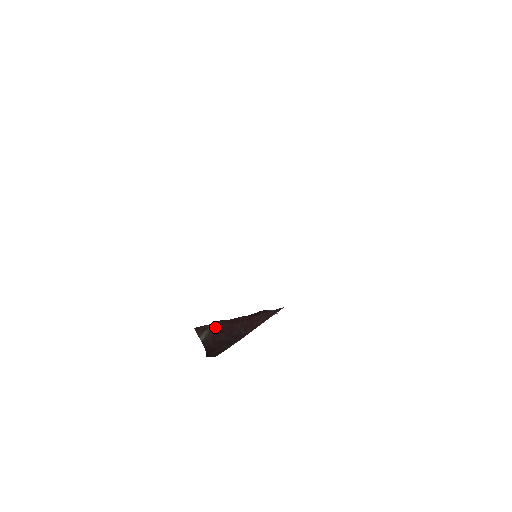
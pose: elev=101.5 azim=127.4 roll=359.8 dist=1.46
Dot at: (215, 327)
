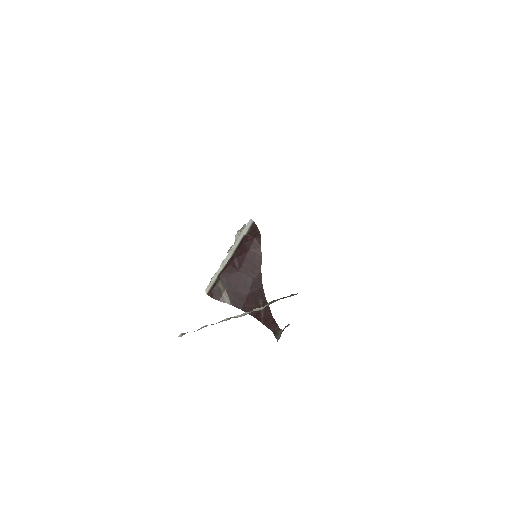
Dot at: (225, 285)
